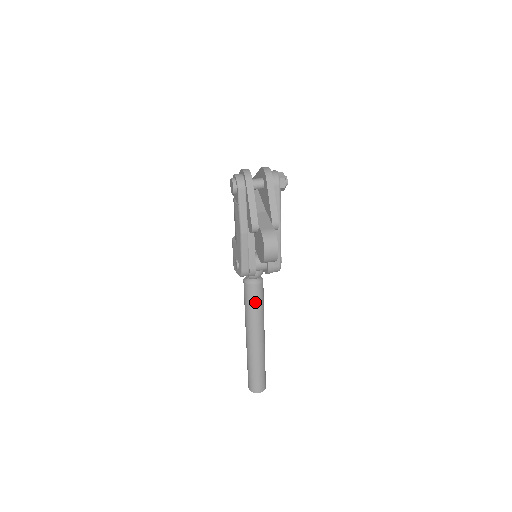
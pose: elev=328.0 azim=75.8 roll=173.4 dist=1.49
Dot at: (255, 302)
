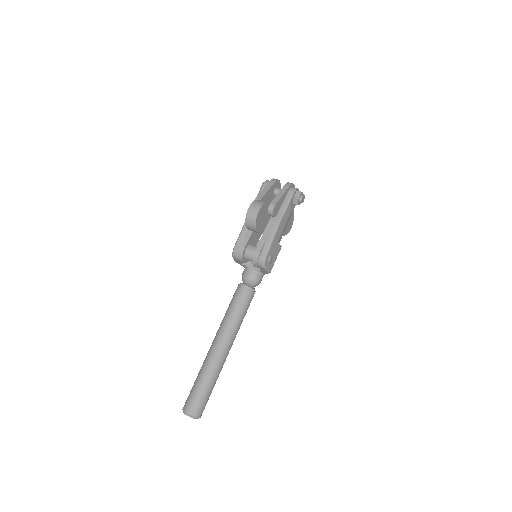
Dot at: (236, 302)
